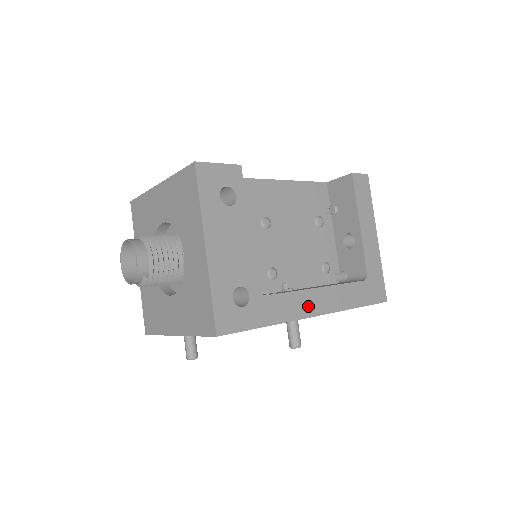
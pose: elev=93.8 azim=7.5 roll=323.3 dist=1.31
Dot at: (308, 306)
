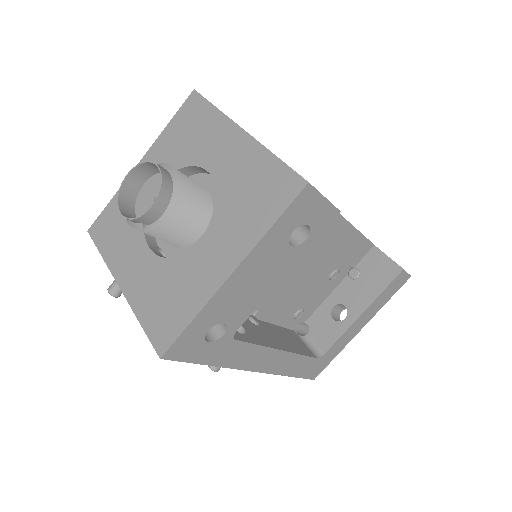
Dot at: (259, 362)
